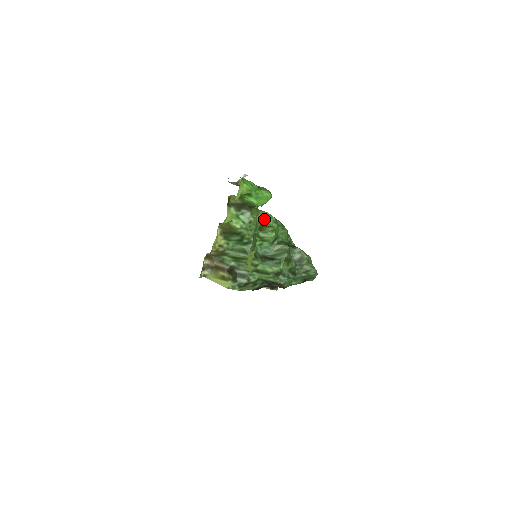
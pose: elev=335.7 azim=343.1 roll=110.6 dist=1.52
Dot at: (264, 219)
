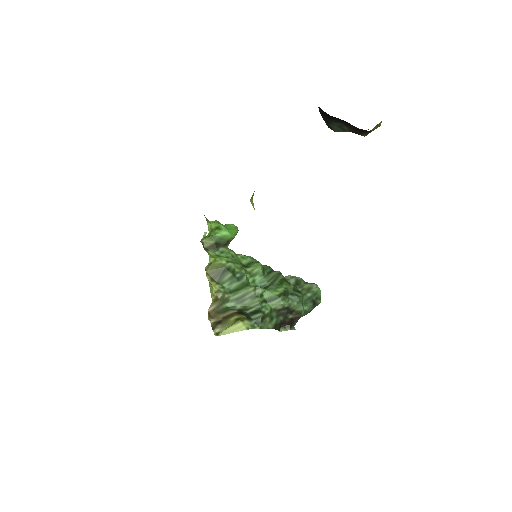
Dot at: (243, 260)
